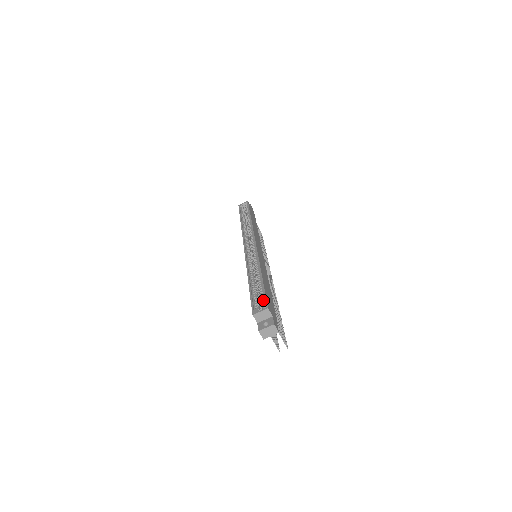
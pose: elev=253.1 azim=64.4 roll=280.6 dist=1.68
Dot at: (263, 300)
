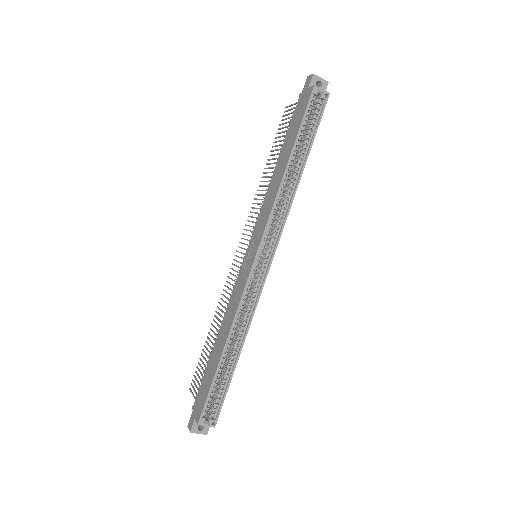
Dot at: (218, 406)
